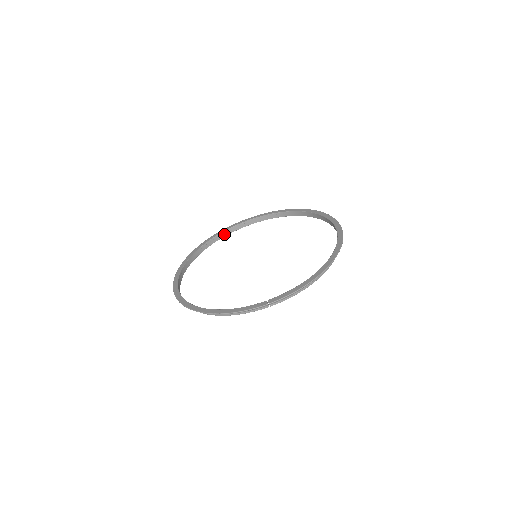
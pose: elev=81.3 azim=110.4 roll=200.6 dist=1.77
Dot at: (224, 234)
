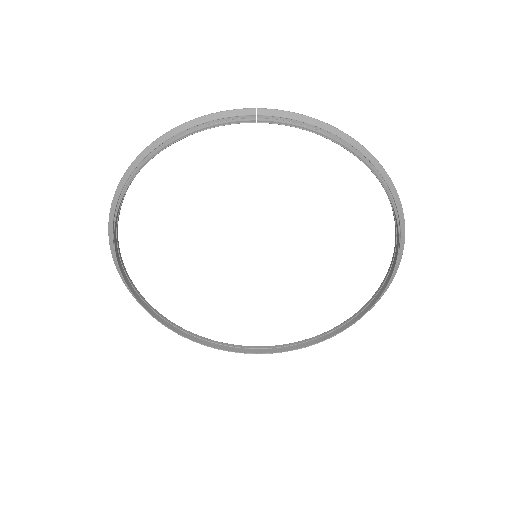
Dot at: (214, 345)
